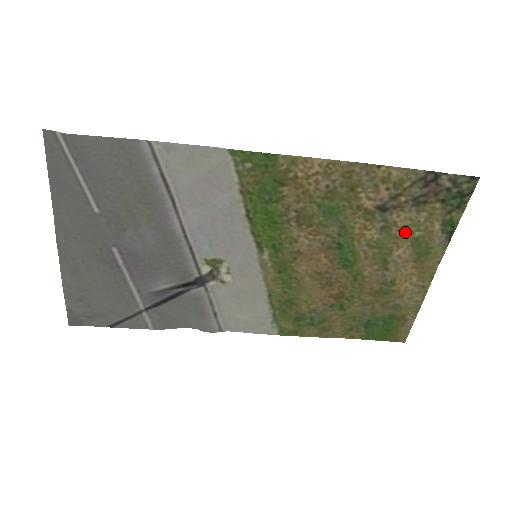
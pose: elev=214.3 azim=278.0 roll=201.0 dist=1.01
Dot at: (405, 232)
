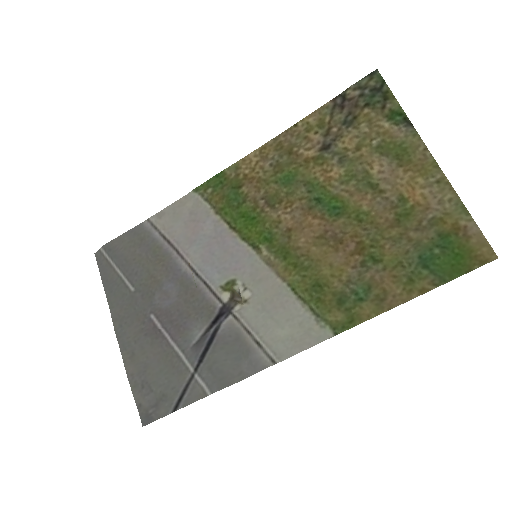
Dot at: (362, 149)
